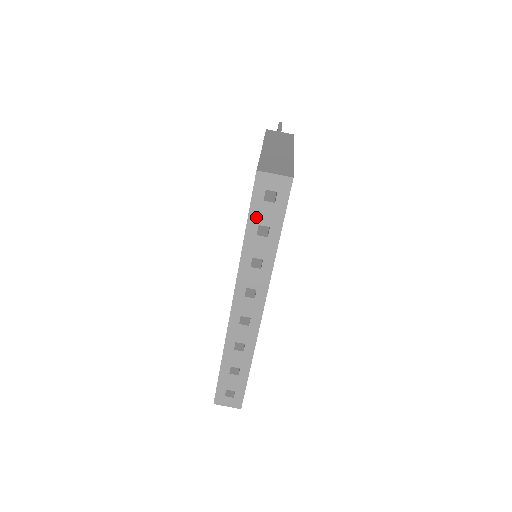
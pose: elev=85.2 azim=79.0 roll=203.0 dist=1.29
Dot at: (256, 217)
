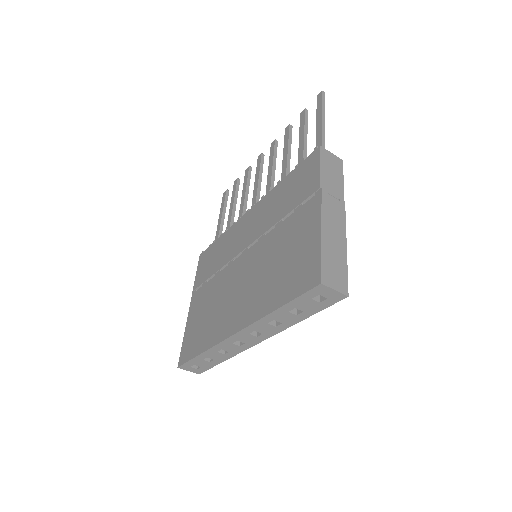
Dot at: (297, 304)
